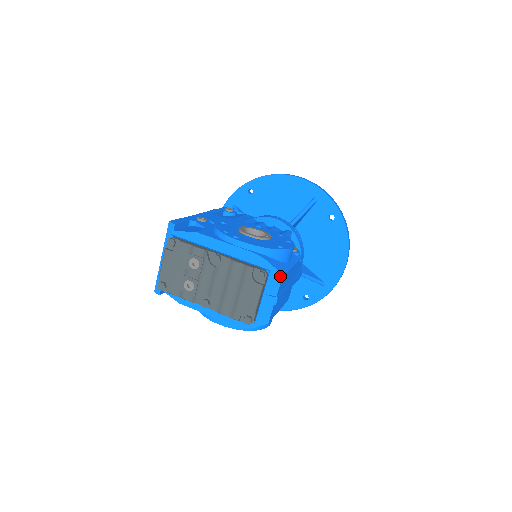
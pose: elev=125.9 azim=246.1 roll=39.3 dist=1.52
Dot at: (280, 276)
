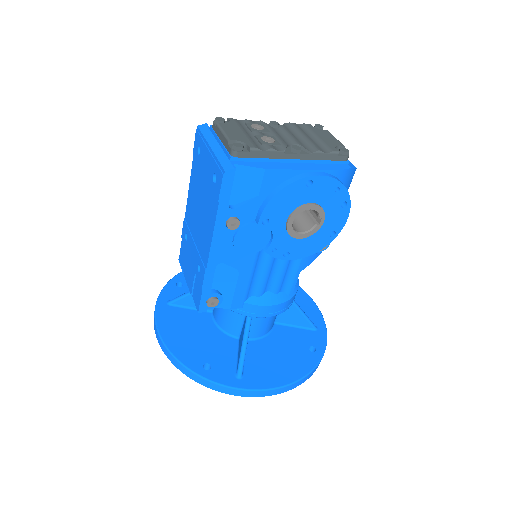
Dot at: occluded
